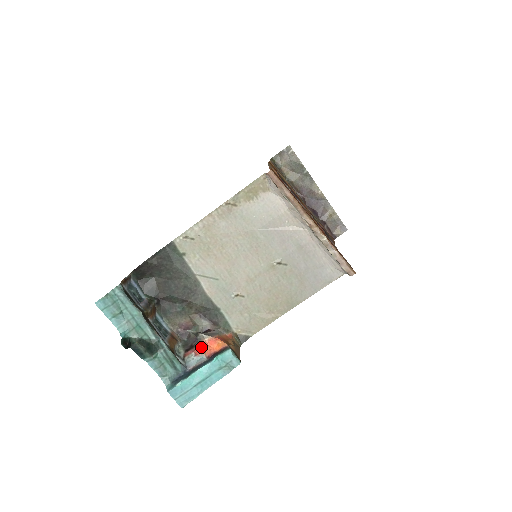
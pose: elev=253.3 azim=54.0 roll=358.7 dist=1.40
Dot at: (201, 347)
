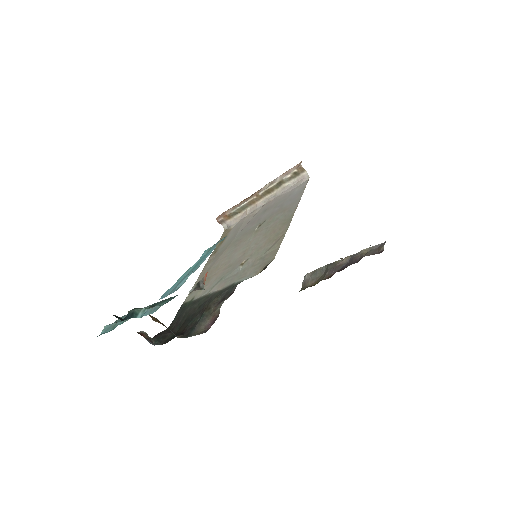
Dot at: (204, 283)
